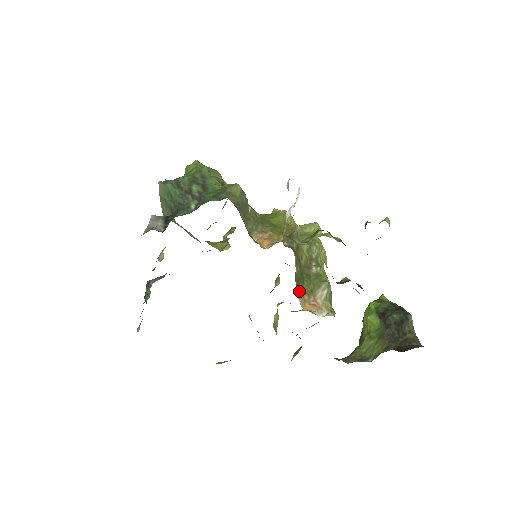
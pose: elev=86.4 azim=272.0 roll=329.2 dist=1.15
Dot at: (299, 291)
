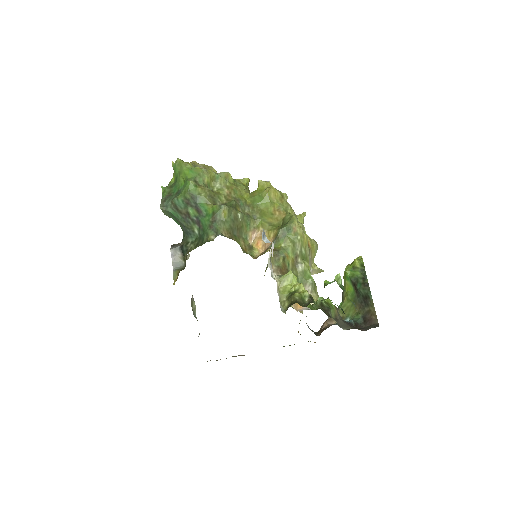
Dot at: occluded
